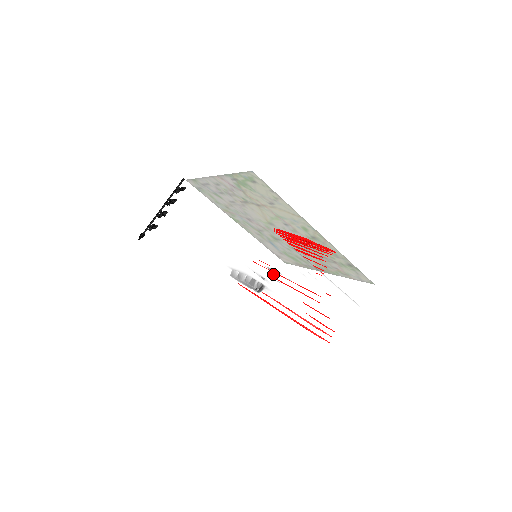
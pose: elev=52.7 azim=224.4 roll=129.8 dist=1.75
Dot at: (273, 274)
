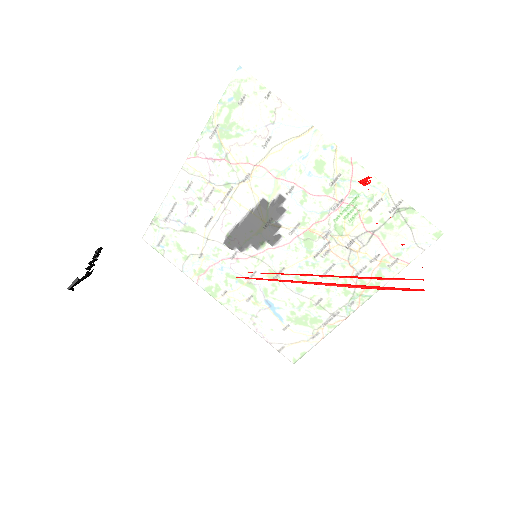
Dot at: occluded
